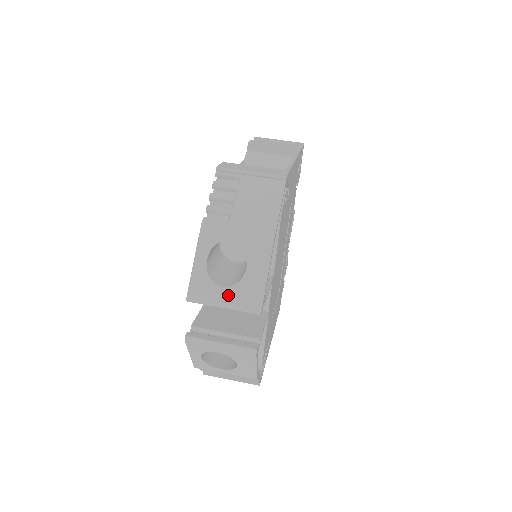
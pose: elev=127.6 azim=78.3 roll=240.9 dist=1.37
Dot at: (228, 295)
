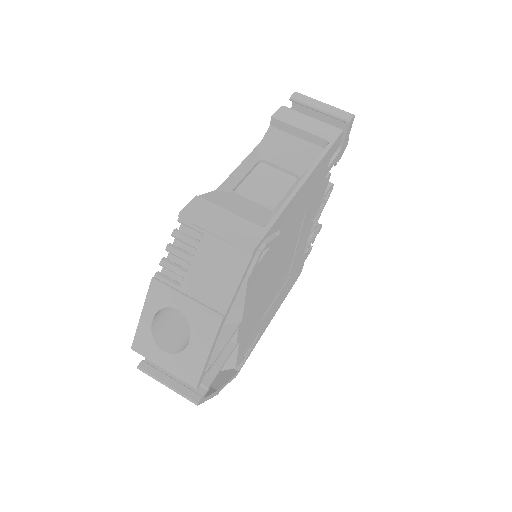
Dot at: (168, 361)
